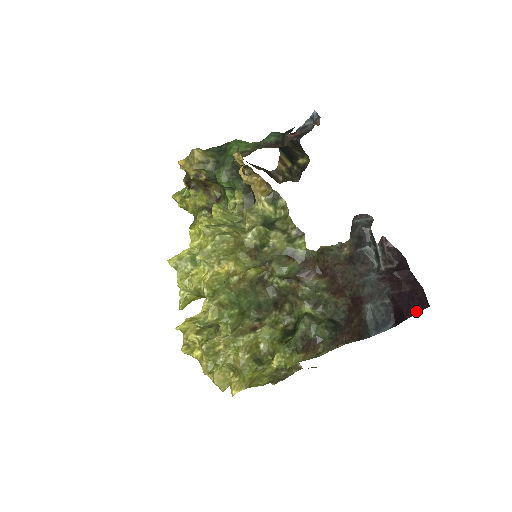
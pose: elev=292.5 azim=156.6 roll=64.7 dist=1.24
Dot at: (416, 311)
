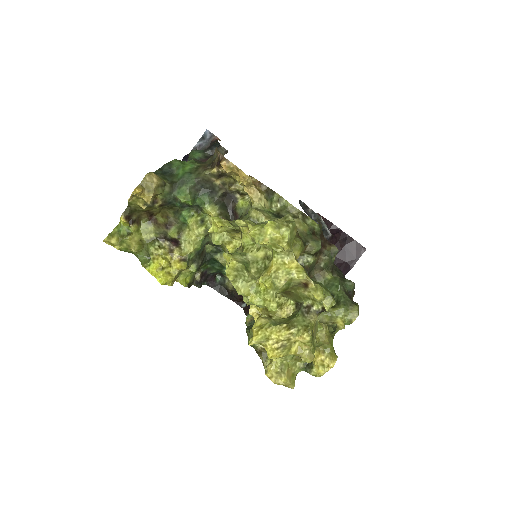
Dot at: (357, 258)
